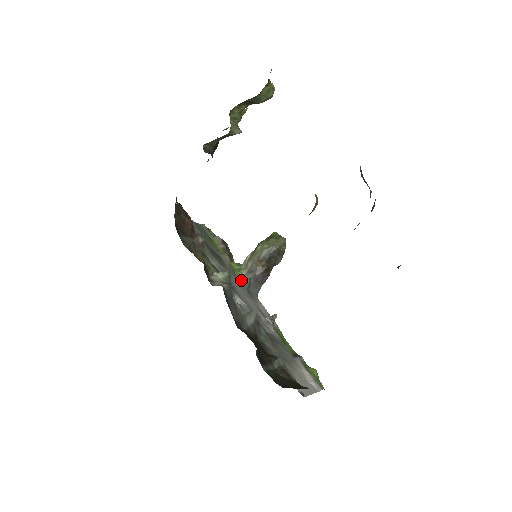
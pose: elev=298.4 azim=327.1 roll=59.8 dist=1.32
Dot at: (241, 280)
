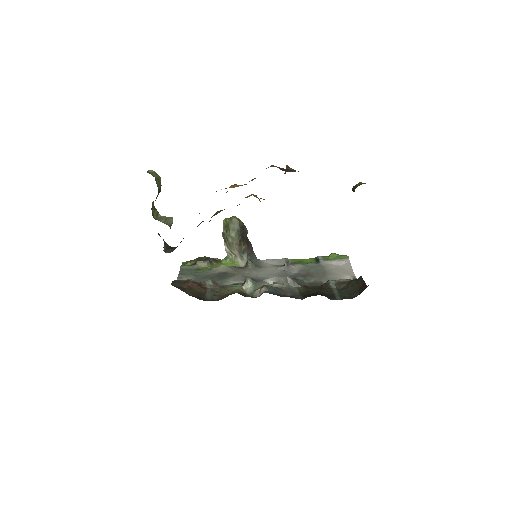
Dot at: (244, 266)
